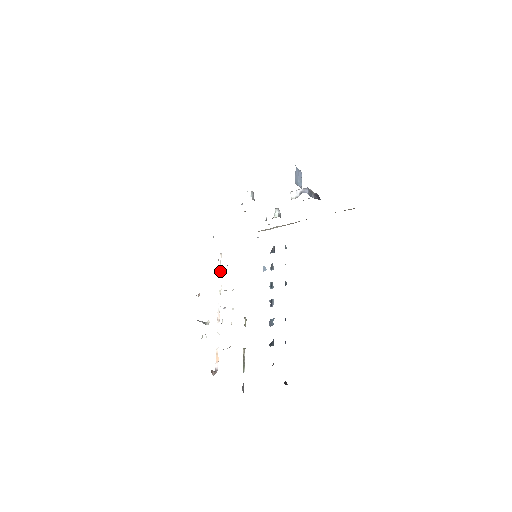
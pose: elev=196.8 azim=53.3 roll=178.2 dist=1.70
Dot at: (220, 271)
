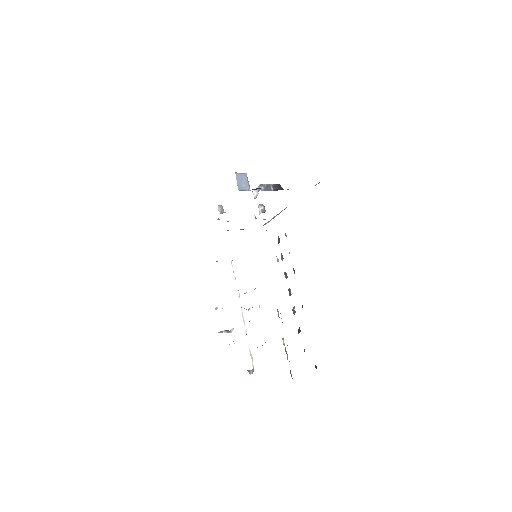
Dot at: (235, 278)
